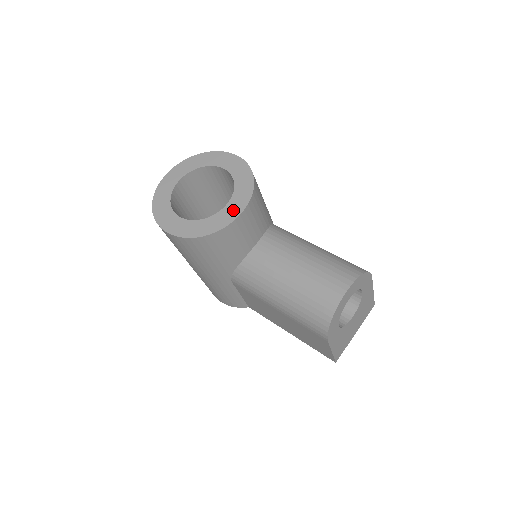
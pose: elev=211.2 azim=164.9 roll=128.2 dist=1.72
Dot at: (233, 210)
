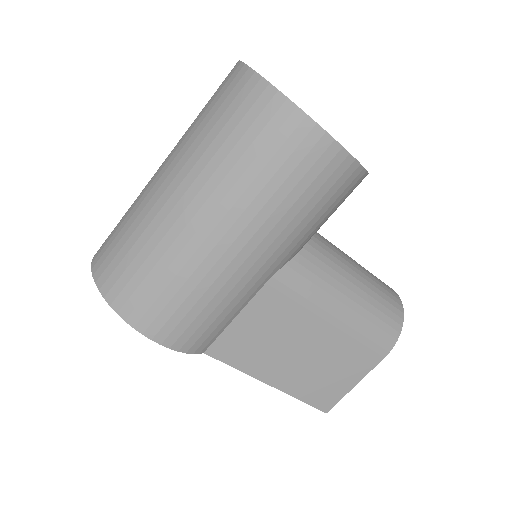
Dot at: occluded
